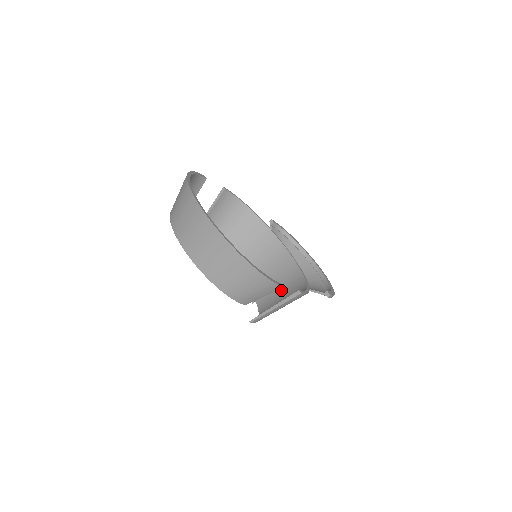
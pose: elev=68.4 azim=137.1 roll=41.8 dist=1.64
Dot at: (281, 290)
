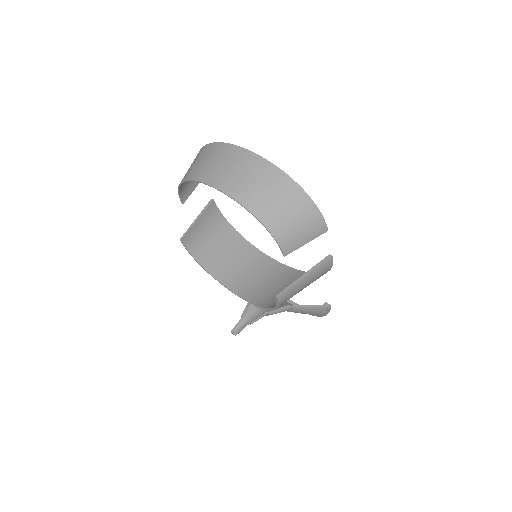
Dot at: occluded
